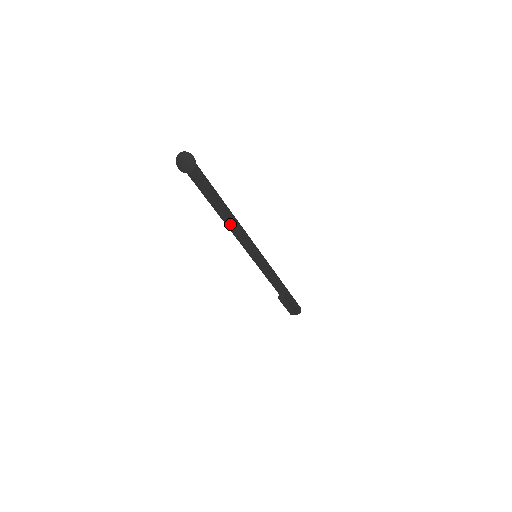
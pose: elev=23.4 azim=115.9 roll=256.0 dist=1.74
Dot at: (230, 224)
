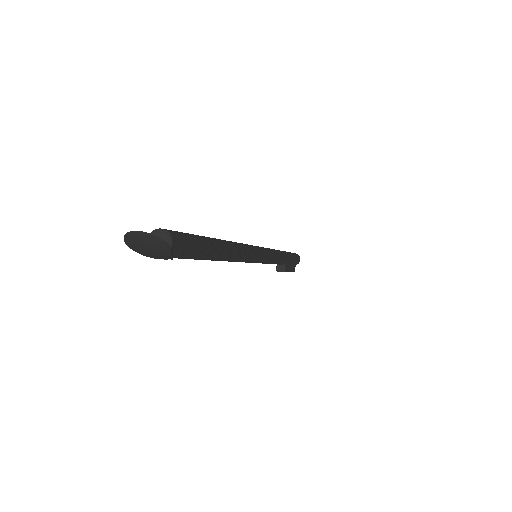
Dot at: (225, 260)
